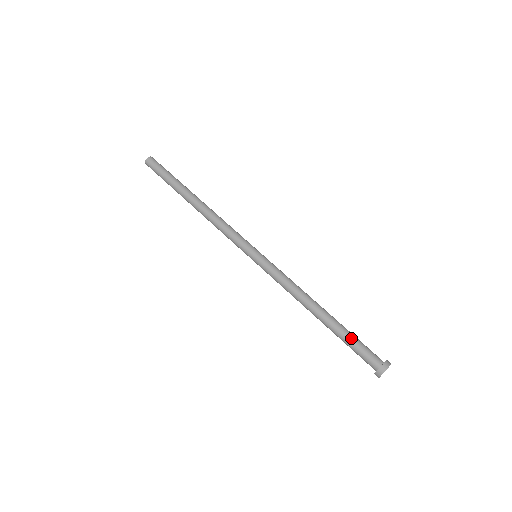
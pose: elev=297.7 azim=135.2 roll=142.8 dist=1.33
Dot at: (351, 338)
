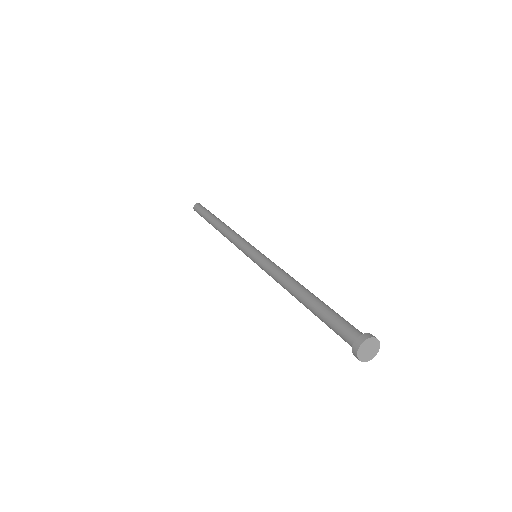
Dot at: (328, 314)
